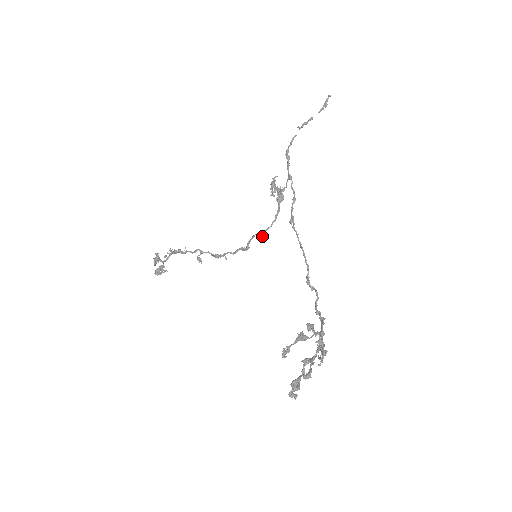
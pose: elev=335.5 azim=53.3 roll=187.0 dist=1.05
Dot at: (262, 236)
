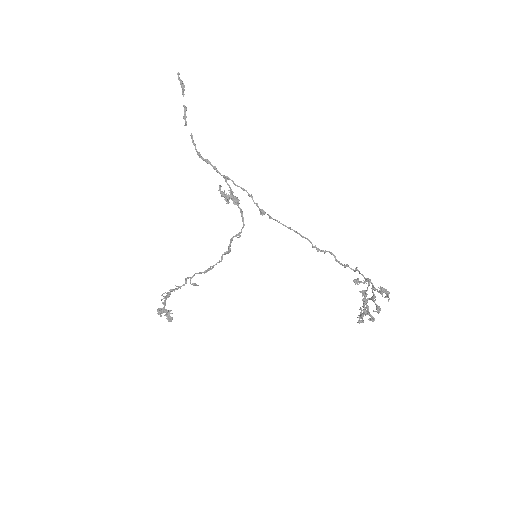
Dot at: (239, 236)
